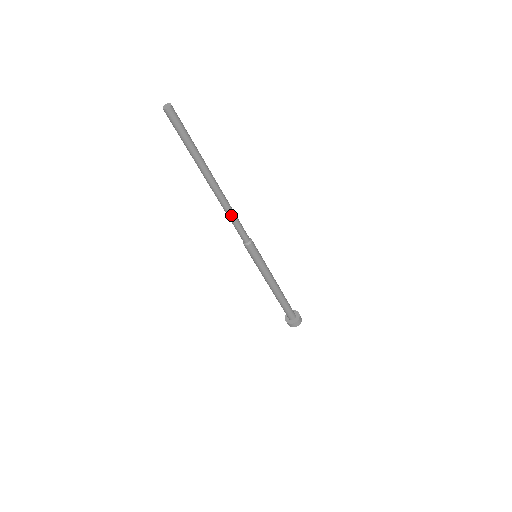
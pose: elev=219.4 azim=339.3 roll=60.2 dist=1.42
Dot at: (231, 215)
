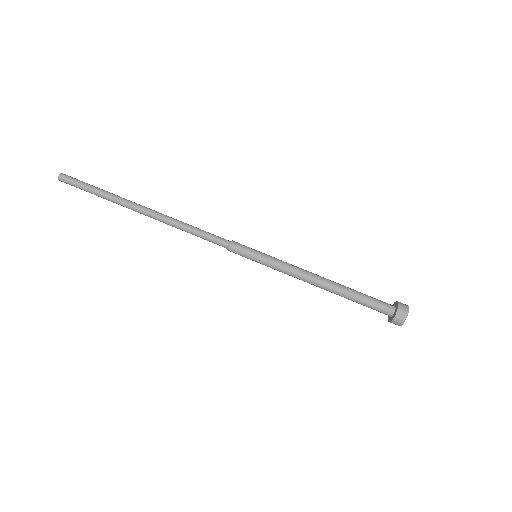
Dot at: (183, 229)
